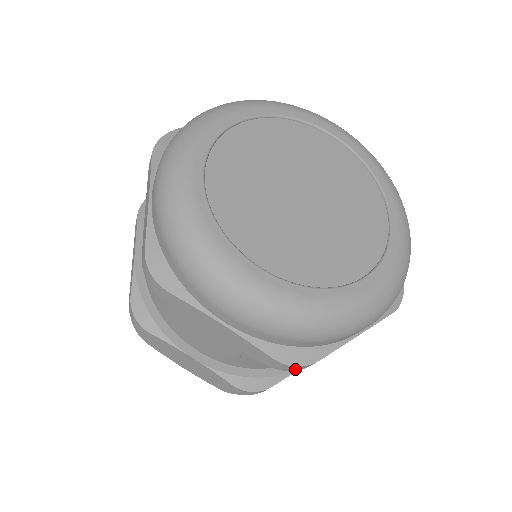
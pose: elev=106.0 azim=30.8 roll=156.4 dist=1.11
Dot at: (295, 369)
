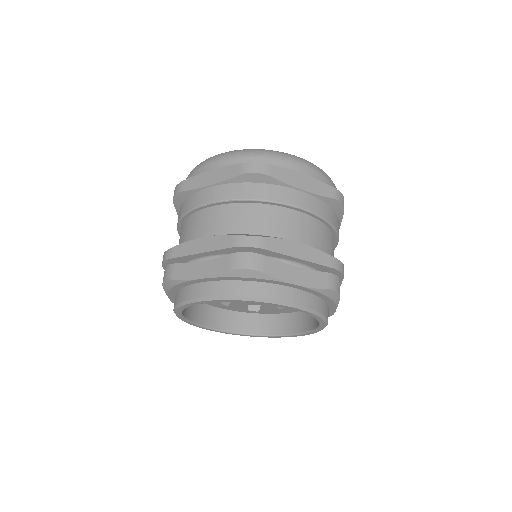
Dot at: (343, 201)
